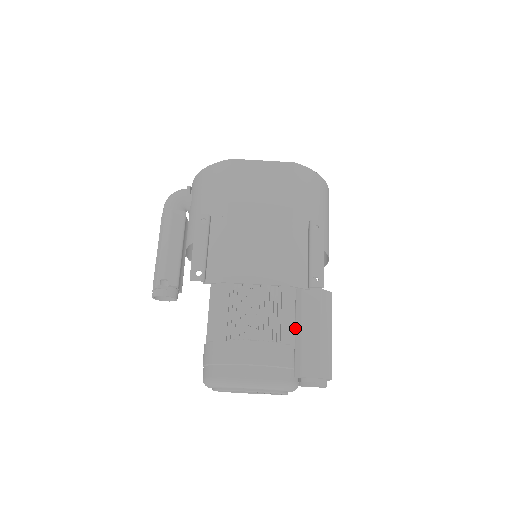
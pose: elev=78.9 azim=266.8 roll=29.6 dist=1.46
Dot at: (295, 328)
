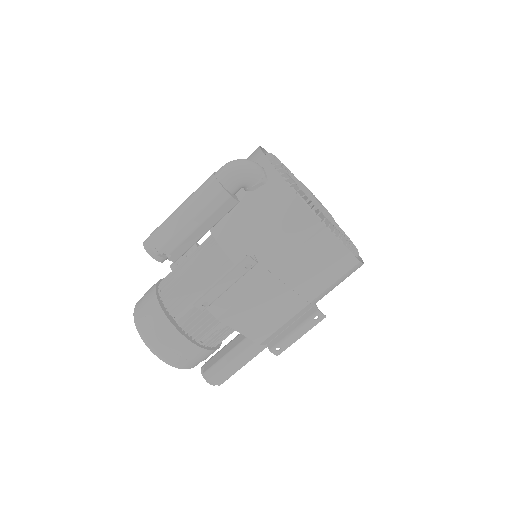
Dot at: (233, 350)
